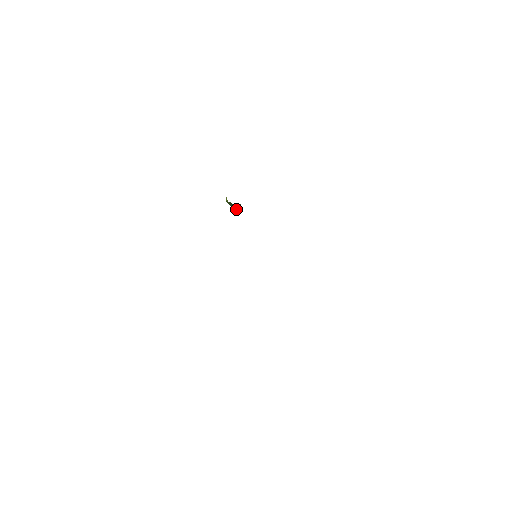
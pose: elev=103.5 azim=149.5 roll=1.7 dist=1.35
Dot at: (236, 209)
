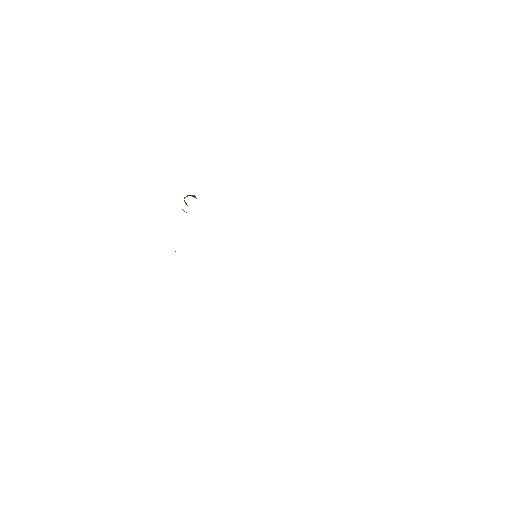
Dot at: occluded
